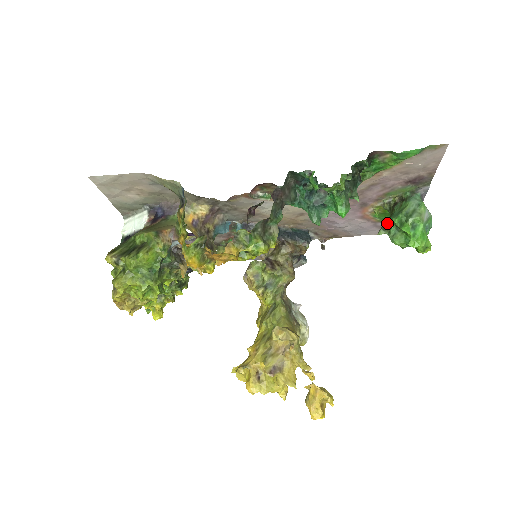
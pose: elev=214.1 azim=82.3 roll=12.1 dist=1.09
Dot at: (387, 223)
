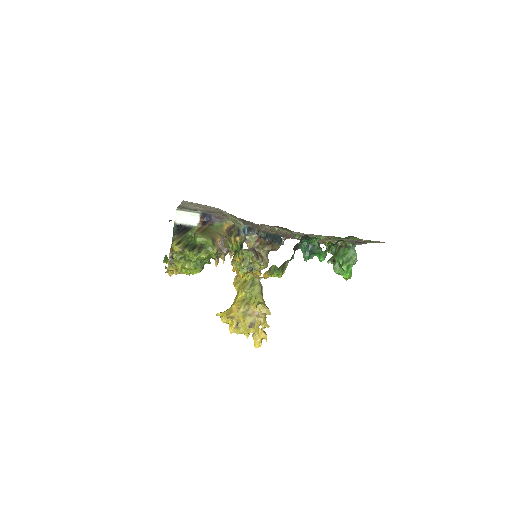
Dot at: (335, 259)
